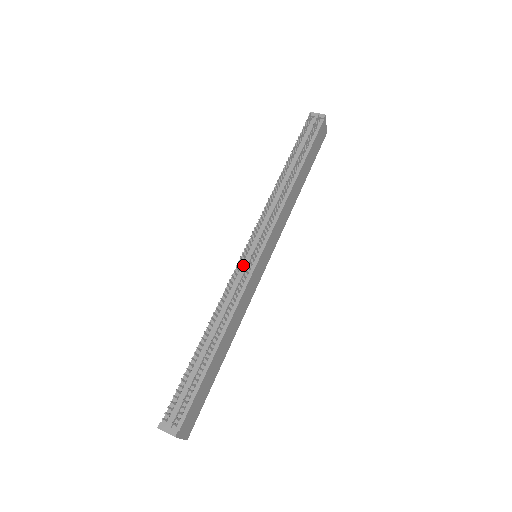
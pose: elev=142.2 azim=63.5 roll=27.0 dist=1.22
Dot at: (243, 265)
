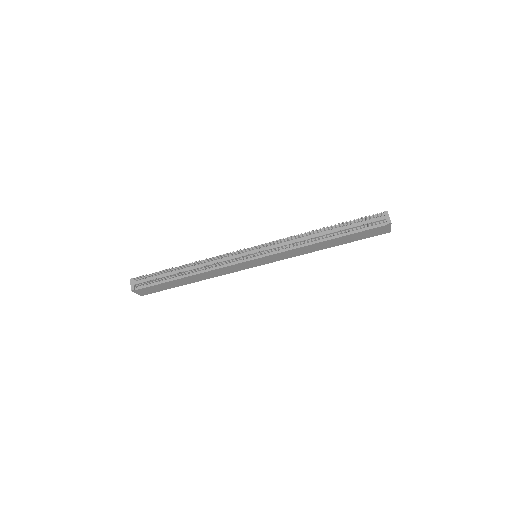
Dot at: (241, 254)
